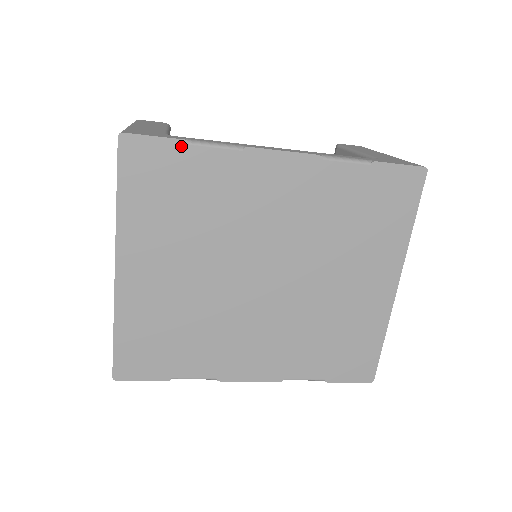
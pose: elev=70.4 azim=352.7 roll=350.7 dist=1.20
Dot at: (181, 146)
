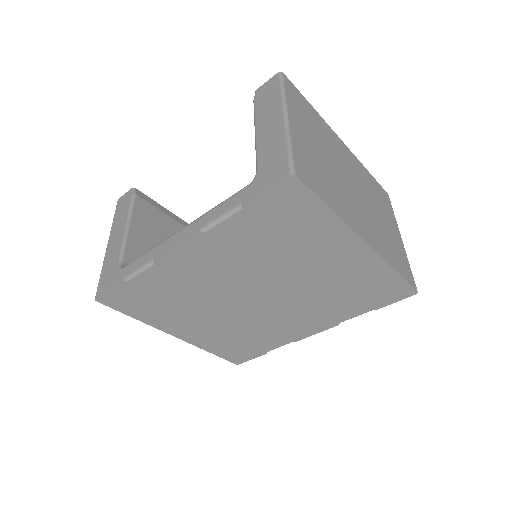
Dot at: (125, 284)
